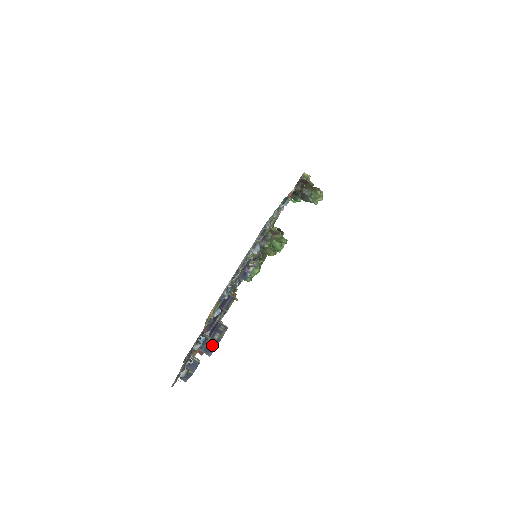
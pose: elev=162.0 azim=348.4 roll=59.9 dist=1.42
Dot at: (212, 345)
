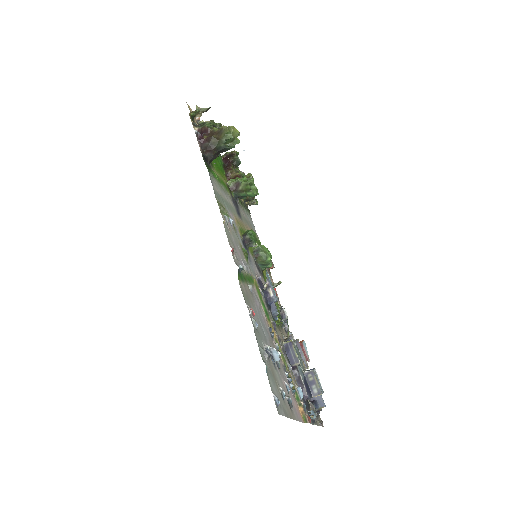
Dot at: (319, 395)
